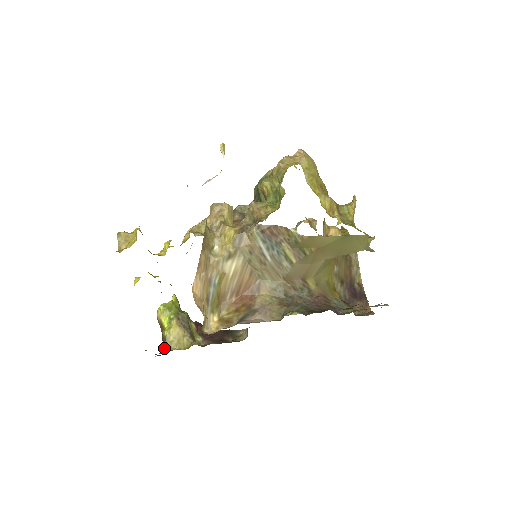
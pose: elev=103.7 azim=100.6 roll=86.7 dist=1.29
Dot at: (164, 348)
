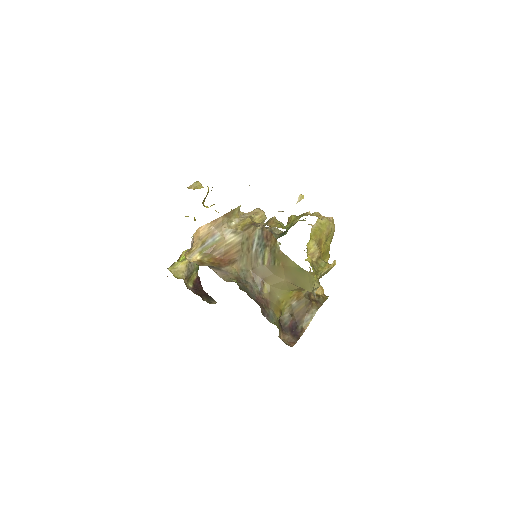
Dot at: (167, 268)
